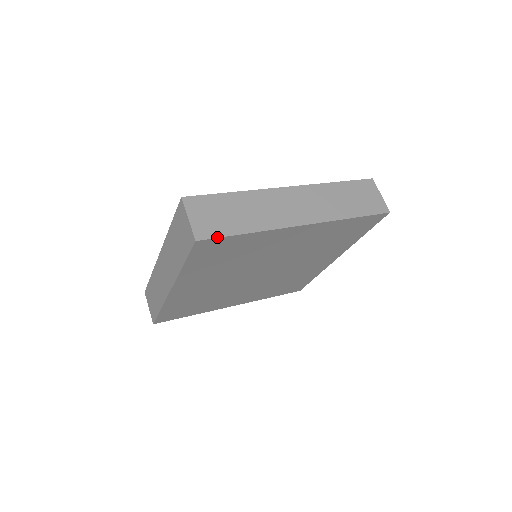
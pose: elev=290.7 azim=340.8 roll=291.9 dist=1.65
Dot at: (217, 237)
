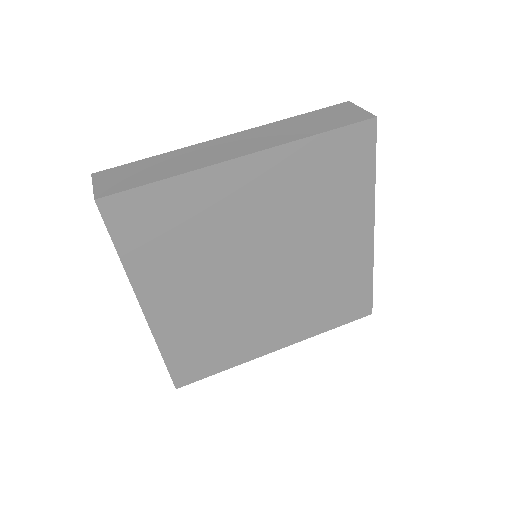
Dot at: (122, 191)
